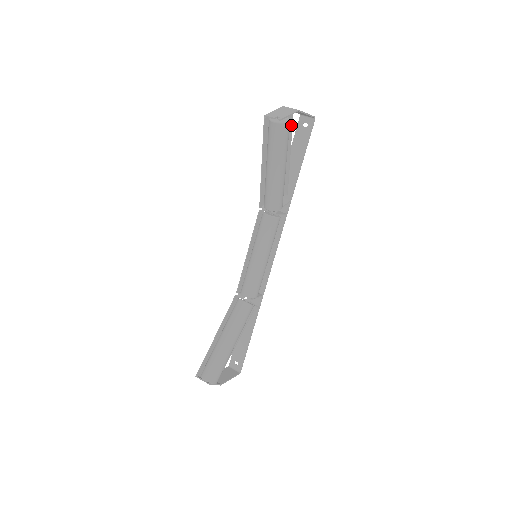
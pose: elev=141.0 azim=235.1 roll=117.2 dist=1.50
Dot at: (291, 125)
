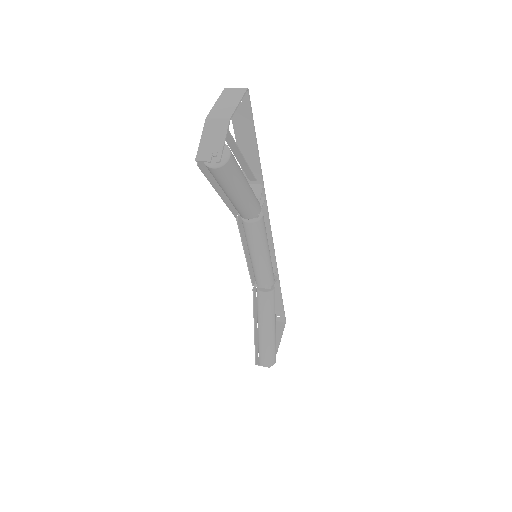
Dot at: (228, 133)
